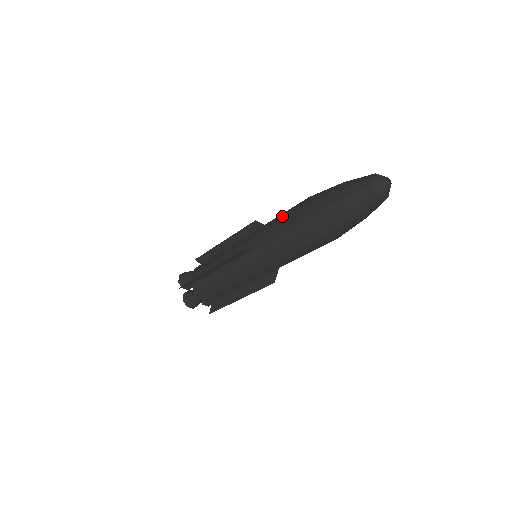
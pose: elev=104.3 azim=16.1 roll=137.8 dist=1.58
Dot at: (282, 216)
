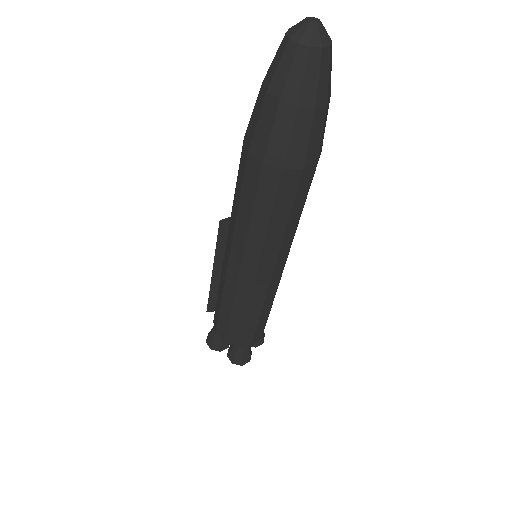
Dot at: occluded
